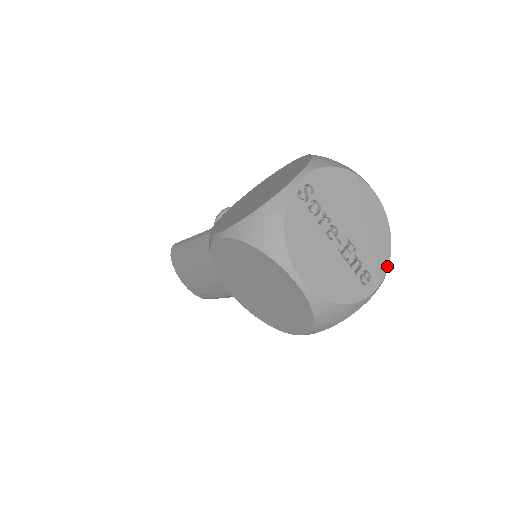
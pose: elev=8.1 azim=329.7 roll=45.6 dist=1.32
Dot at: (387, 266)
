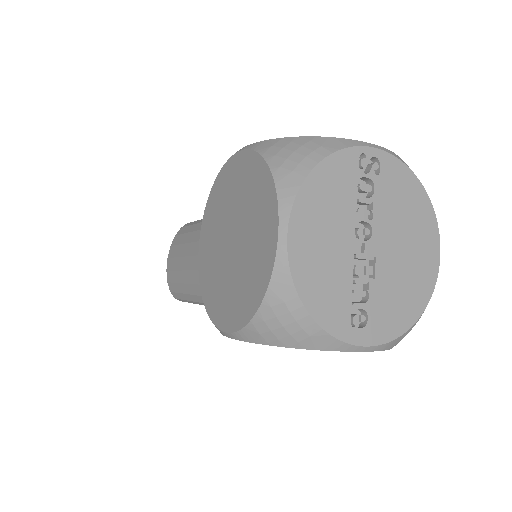
Dot at: (393, 337)
